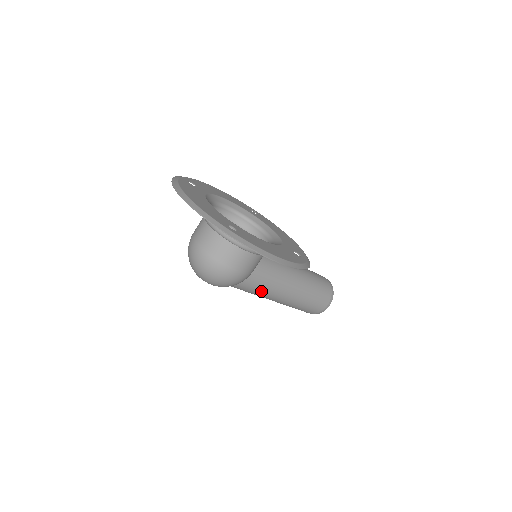
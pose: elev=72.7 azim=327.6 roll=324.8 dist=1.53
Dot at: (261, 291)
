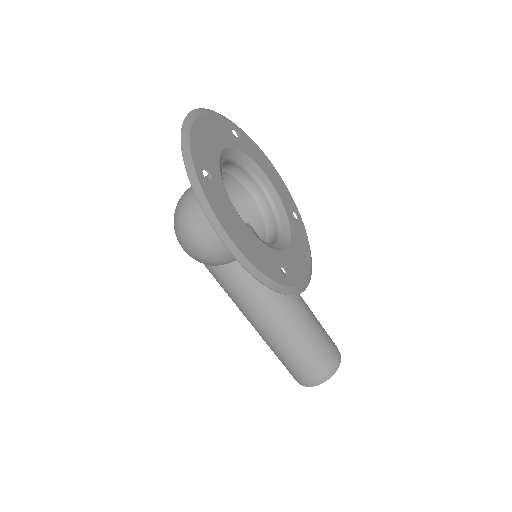
Dot at: (235, 297)
